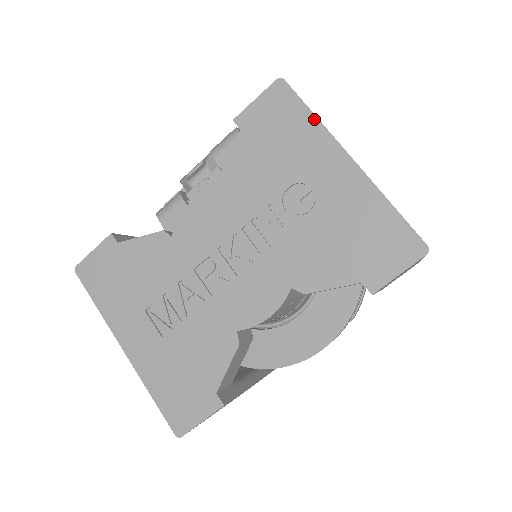
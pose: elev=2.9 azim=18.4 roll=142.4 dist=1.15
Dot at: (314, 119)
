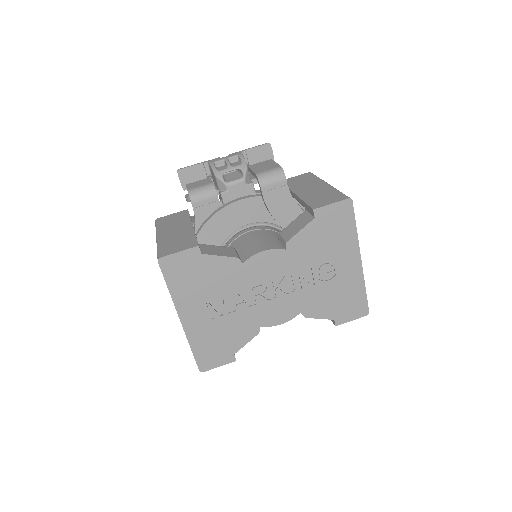
Dot at: (355, 232)
